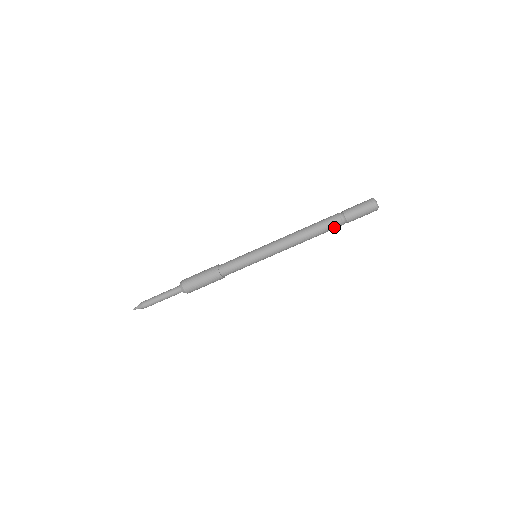
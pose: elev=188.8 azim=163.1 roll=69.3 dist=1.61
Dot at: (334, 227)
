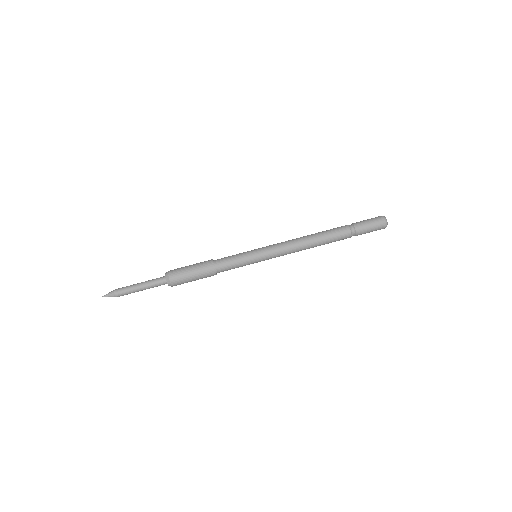
Dot at: (342, 238)
